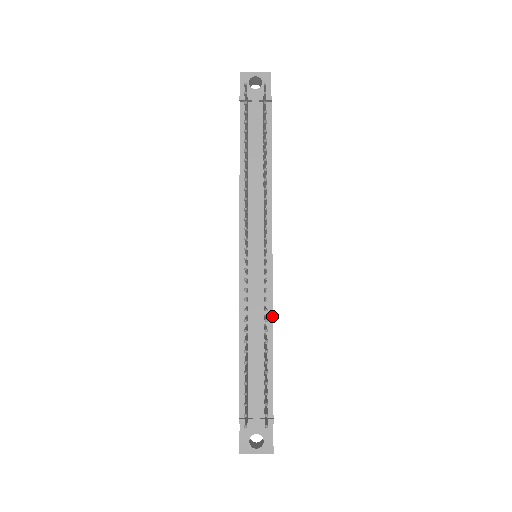
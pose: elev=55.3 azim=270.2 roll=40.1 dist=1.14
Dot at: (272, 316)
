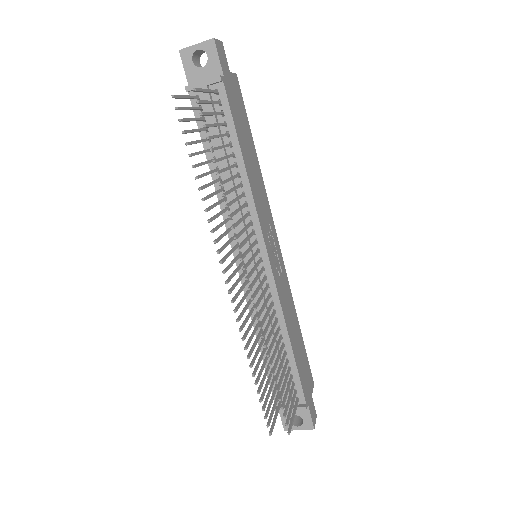
Dot at: (283, 317)
